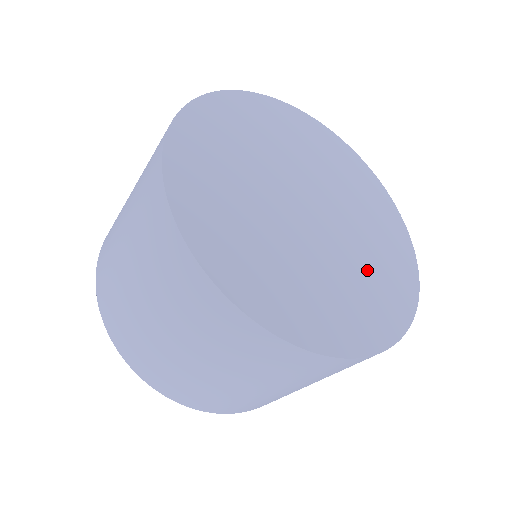
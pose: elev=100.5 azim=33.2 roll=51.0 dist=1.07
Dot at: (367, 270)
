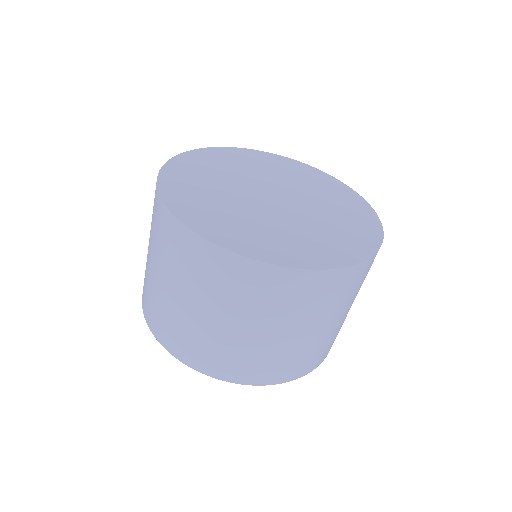
Dot at: (333, 221)
